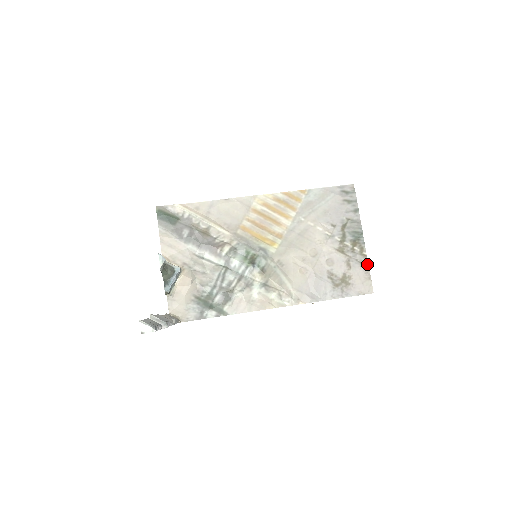
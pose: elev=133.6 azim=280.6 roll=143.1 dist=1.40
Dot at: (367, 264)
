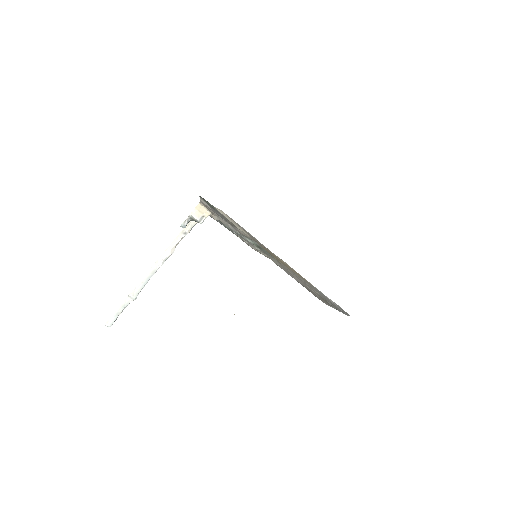
Dot at: (330, 306)
